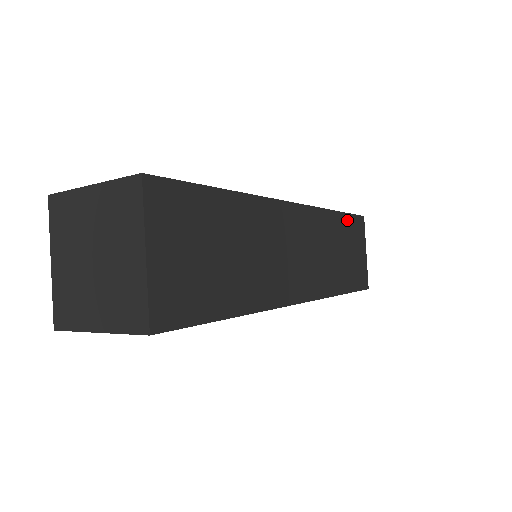
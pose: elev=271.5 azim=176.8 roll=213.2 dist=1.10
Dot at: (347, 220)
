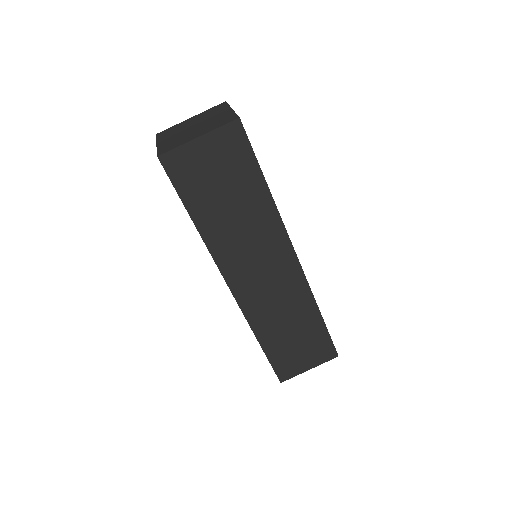
Dot at: occluded
